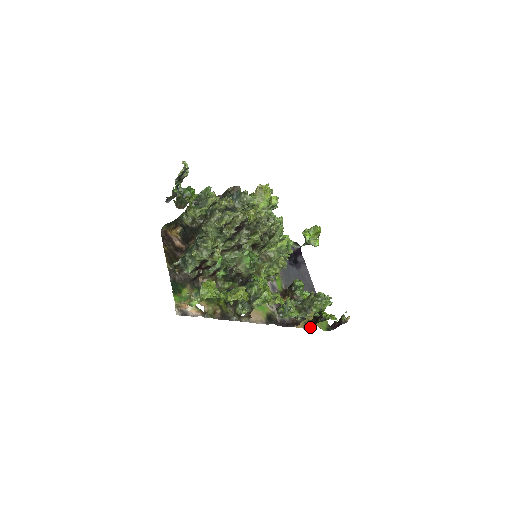
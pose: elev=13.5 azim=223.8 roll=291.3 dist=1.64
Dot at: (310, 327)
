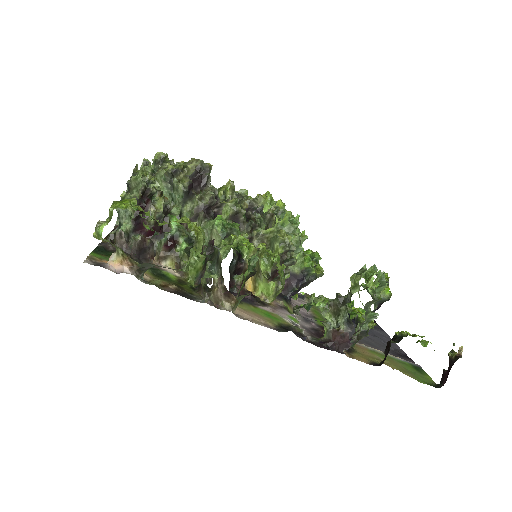
Dot at: (382, 363)
